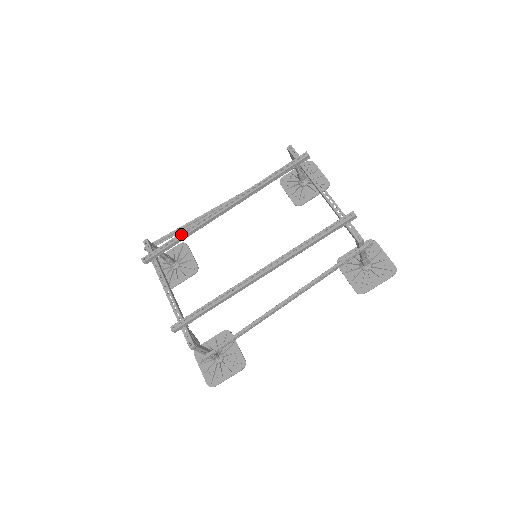
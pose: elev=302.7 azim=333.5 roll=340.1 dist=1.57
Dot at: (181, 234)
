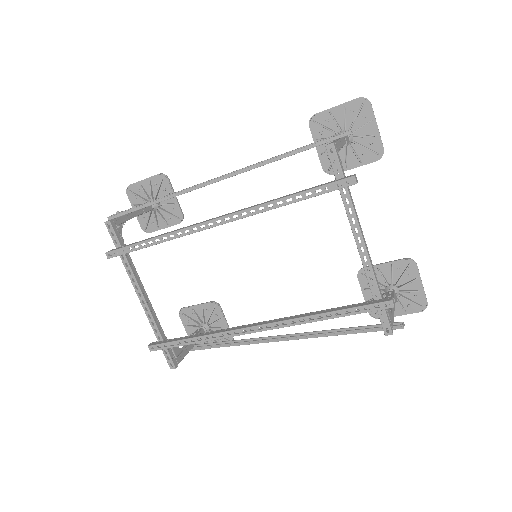
Dot at: (155, 237)
